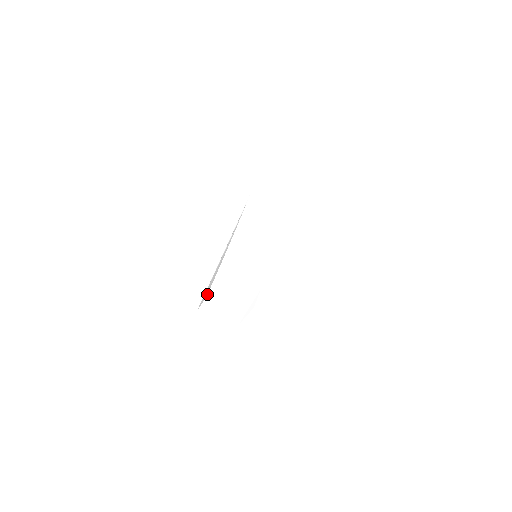
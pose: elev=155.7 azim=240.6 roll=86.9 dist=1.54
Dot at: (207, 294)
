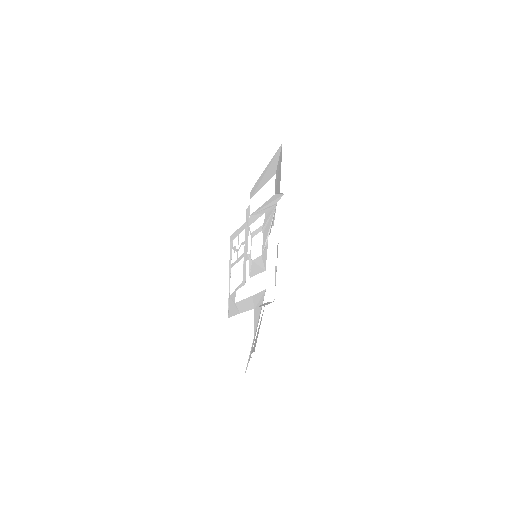
Dot at: occluded
